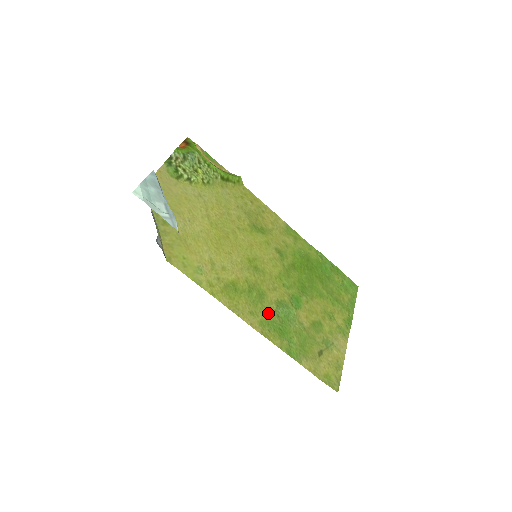
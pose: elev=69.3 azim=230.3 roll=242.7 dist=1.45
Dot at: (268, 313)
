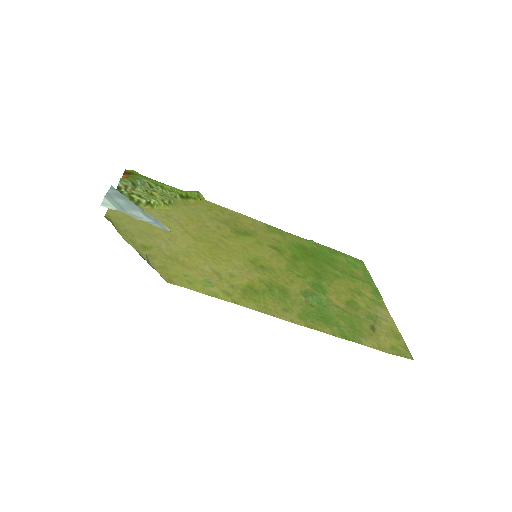
Dot at: (300, 306)
